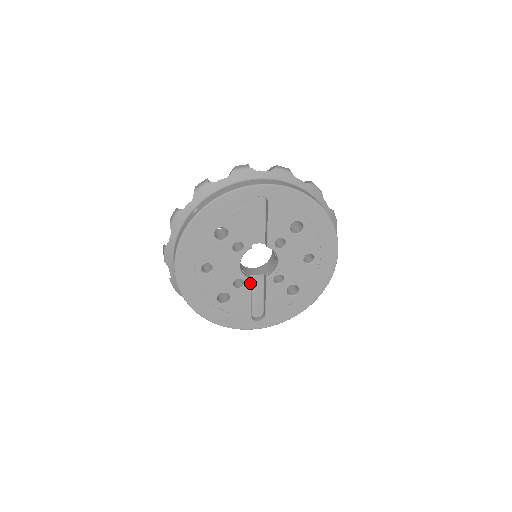
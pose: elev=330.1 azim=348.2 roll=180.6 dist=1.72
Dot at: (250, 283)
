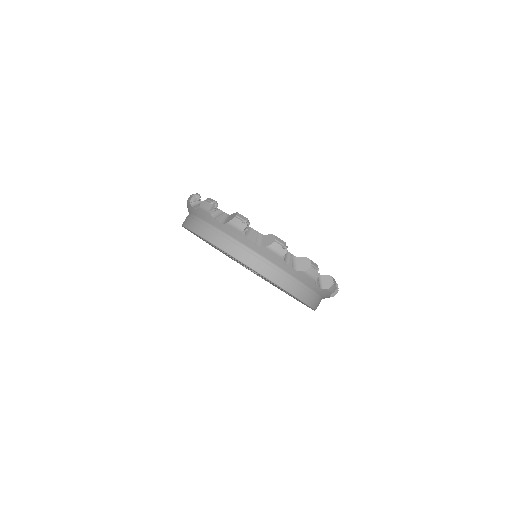
Dot at: (252, 271)
